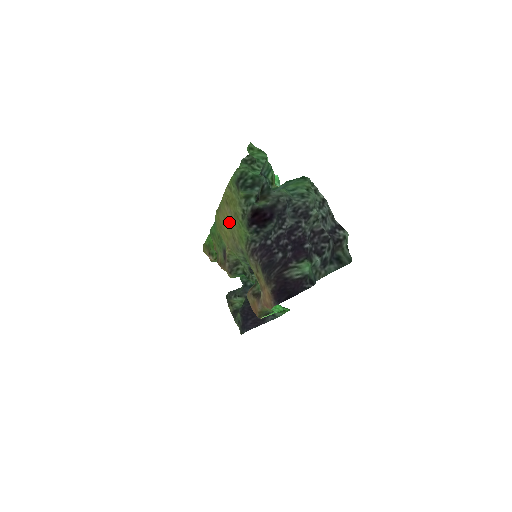
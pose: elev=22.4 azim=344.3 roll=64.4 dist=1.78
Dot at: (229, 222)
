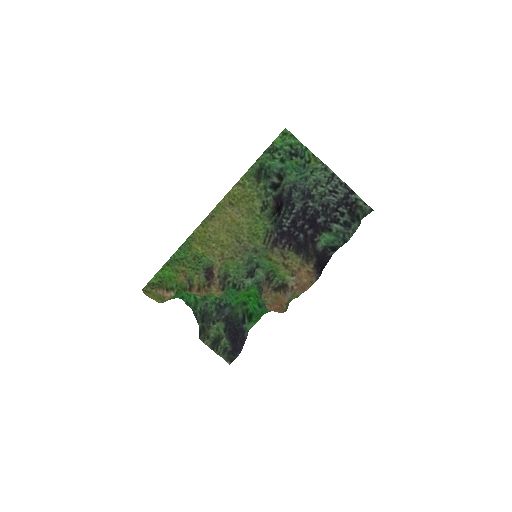
Dot at: (233, 225)
